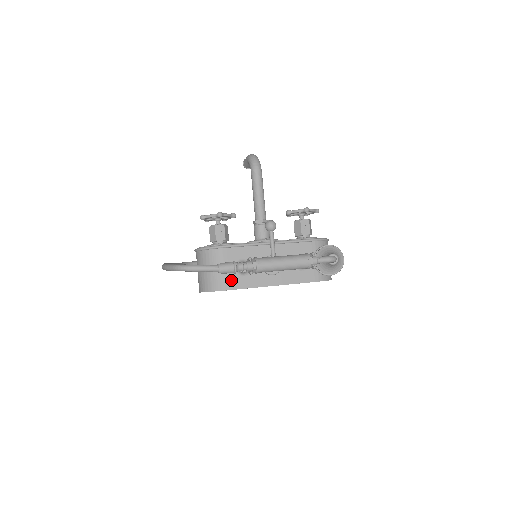
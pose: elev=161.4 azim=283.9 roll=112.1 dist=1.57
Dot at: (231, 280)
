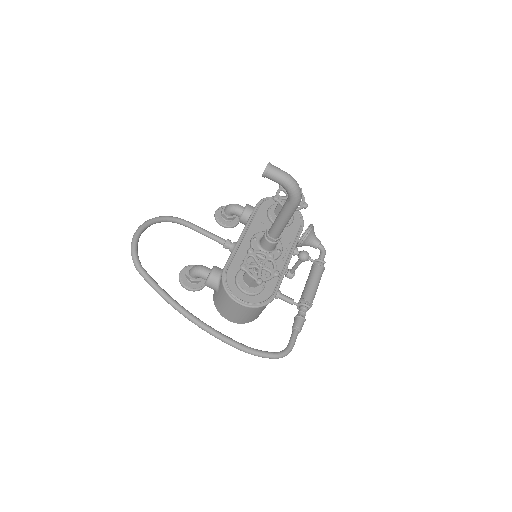
Dot at: occluded
